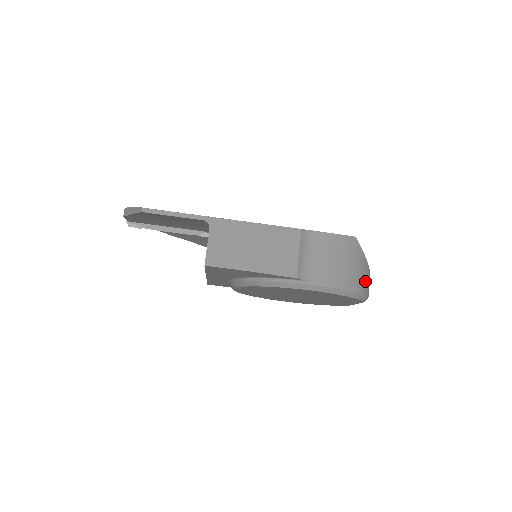
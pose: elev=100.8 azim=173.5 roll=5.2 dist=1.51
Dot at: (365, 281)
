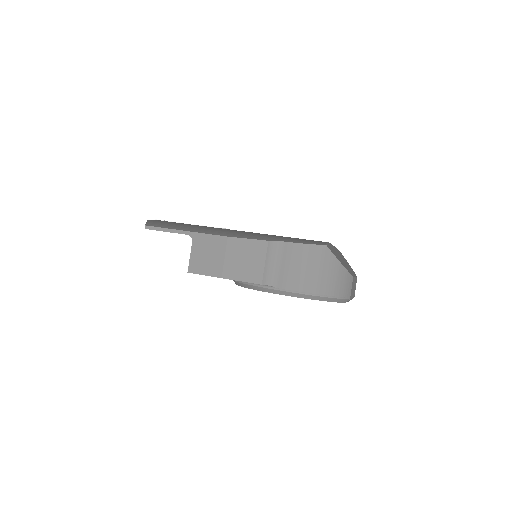
Dot at: (340, 285)
